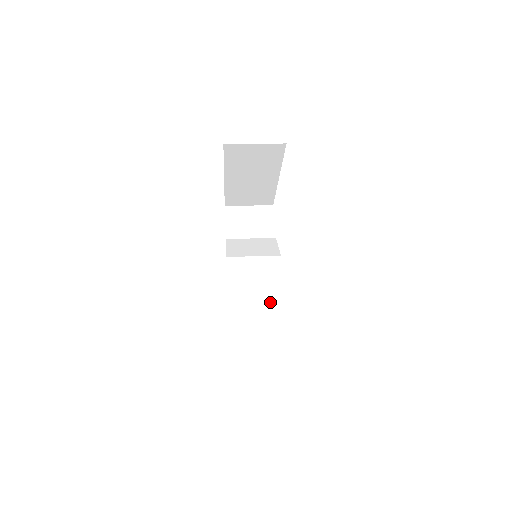
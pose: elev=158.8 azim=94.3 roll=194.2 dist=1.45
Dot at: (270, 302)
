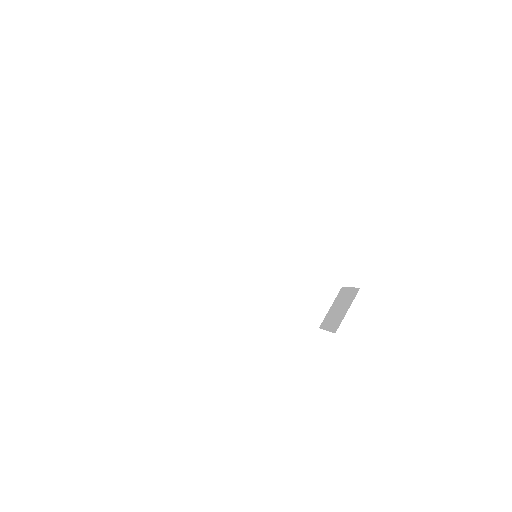
Dot at: (282, 263)
